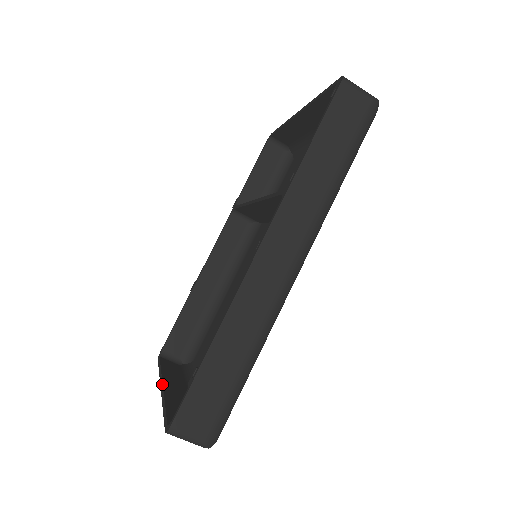
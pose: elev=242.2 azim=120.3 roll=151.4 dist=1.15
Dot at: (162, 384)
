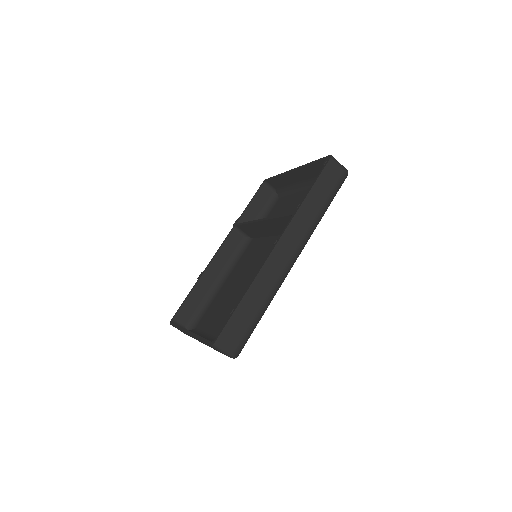
Dot at: (189, 331)
